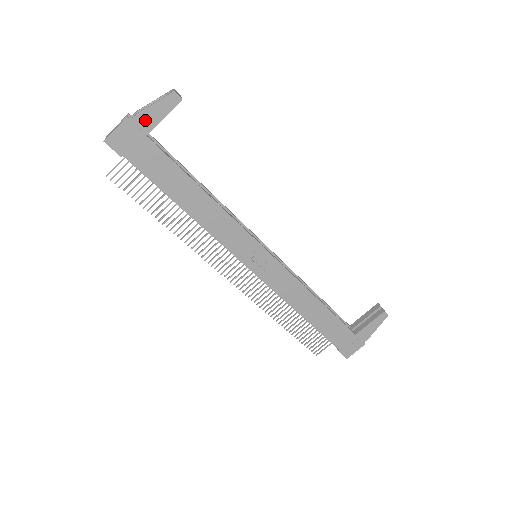
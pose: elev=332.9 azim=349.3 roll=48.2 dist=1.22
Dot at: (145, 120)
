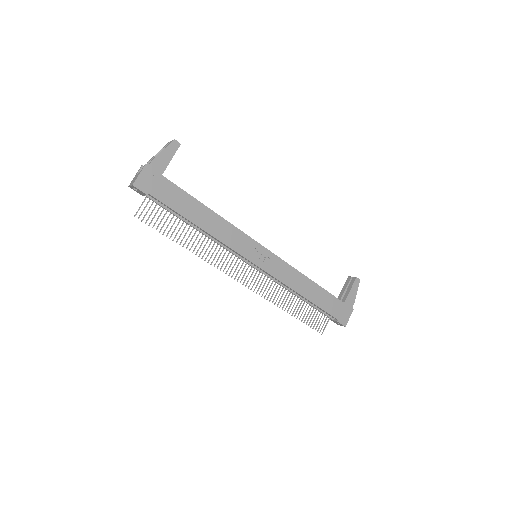
Dot at: (159, 164)
